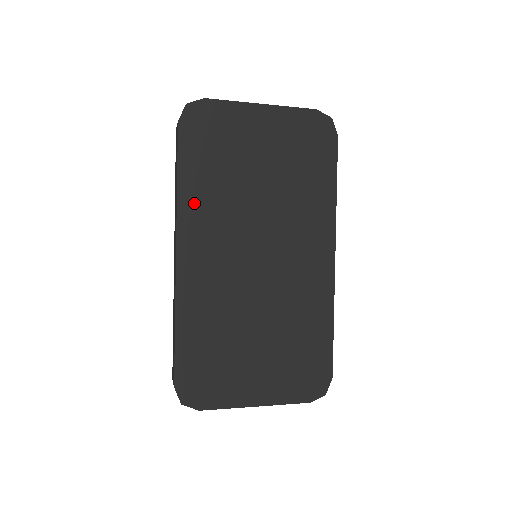
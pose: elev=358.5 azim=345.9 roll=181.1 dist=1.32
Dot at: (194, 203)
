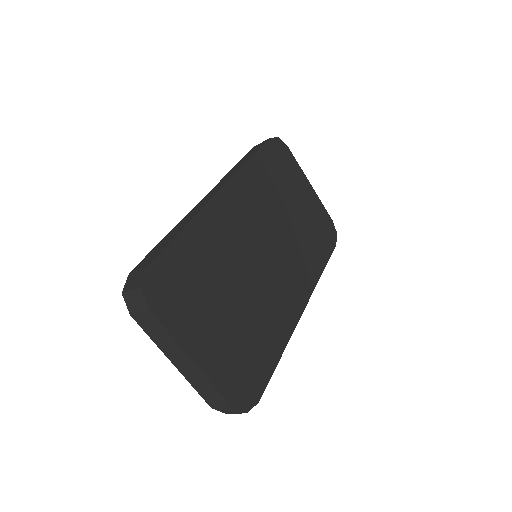
Dot at: (251, 179)
